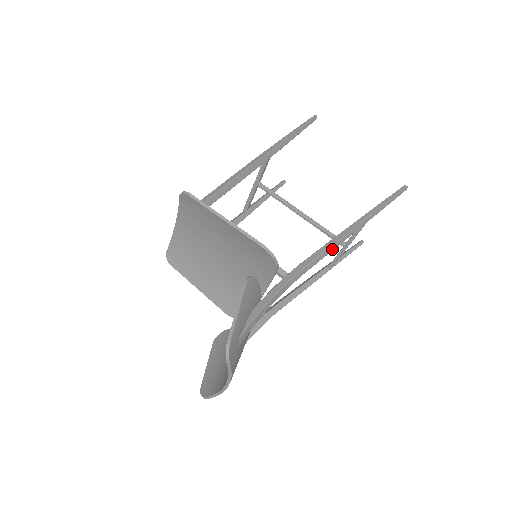
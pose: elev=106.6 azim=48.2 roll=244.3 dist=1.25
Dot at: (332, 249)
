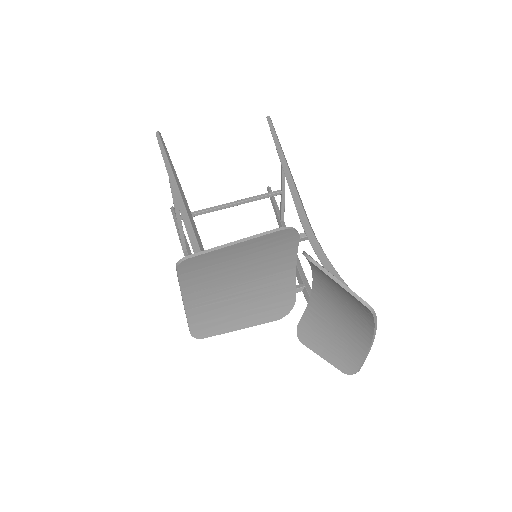
Dot at: (298, 192)
